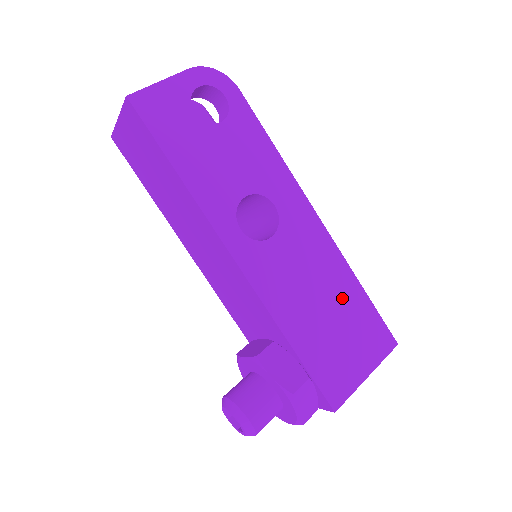
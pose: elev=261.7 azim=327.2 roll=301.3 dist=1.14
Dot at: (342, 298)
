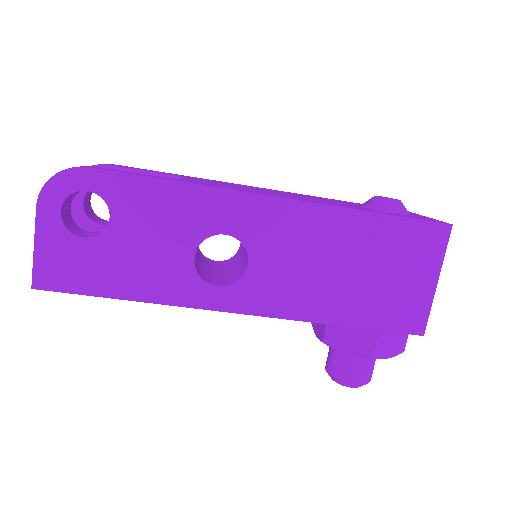
Dot at: (359, 244)
